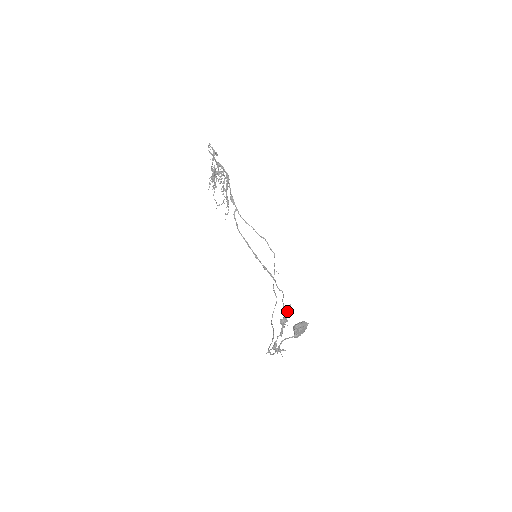
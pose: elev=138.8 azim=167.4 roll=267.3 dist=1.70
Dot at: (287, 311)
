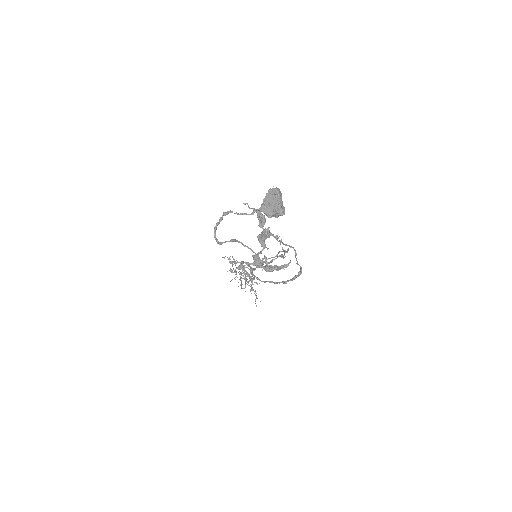
Dot at: (257, 216)
